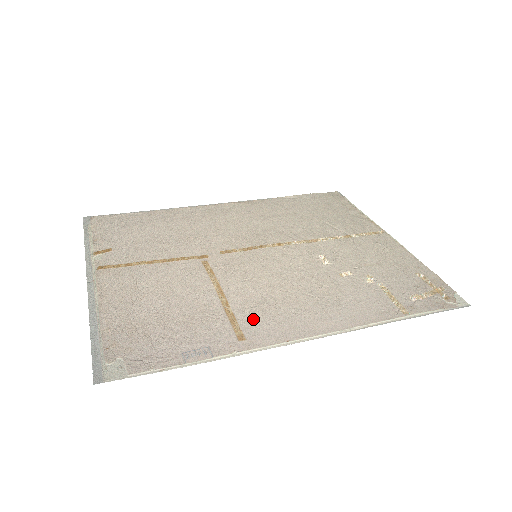
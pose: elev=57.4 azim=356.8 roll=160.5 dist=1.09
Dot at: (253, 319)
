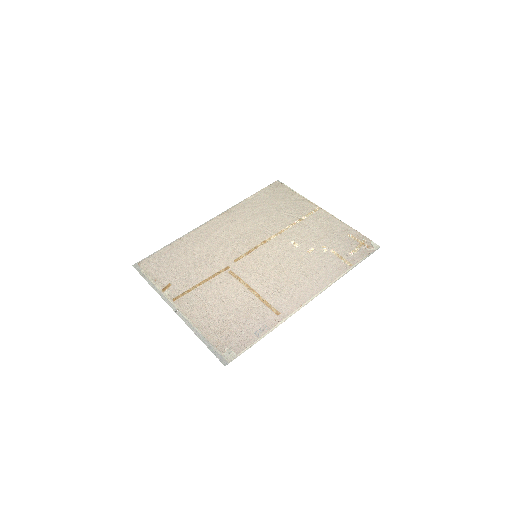
Dot at: (277, 300)
